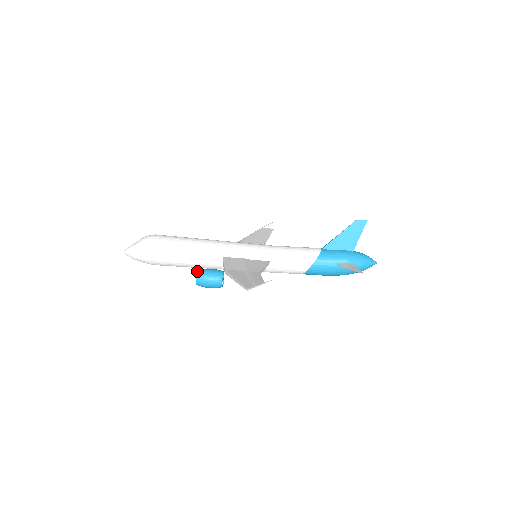
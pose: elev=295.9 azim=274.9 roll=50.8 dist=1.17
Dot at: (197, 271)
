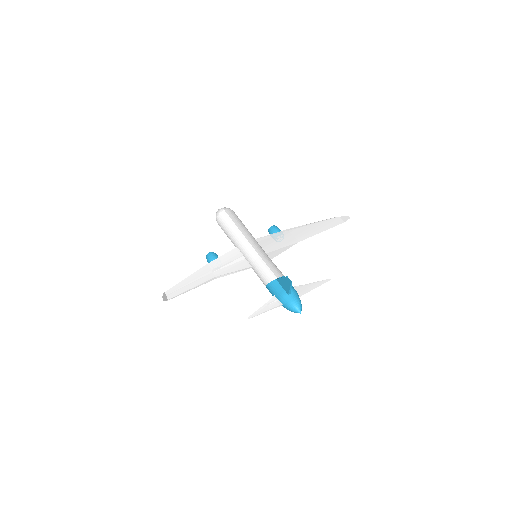
Dot at: (208, 253)
